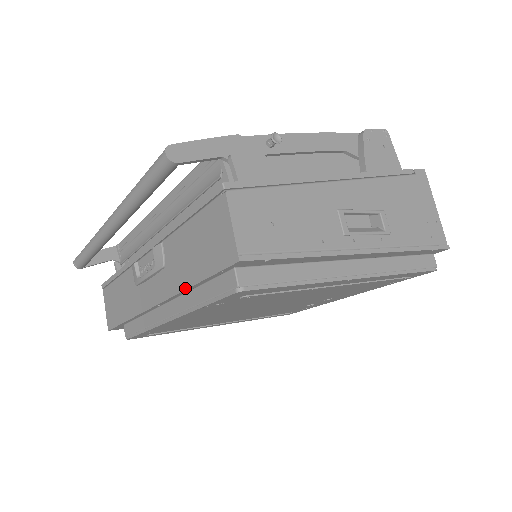
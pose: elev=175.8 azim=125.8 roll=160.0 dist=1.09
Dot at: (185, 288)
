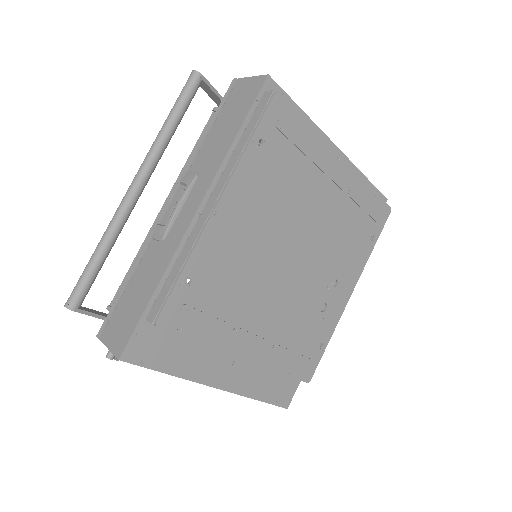
Dot at: (228, 149)
